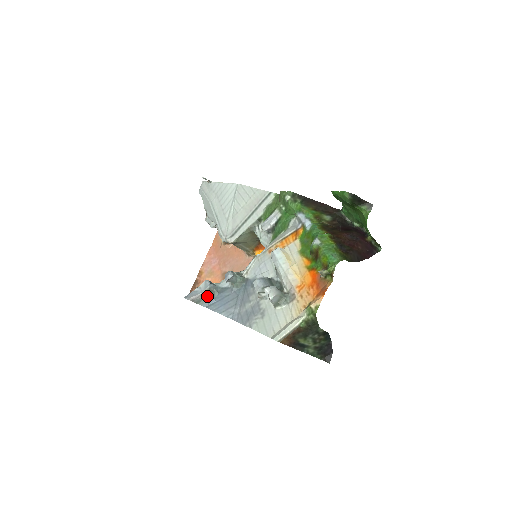
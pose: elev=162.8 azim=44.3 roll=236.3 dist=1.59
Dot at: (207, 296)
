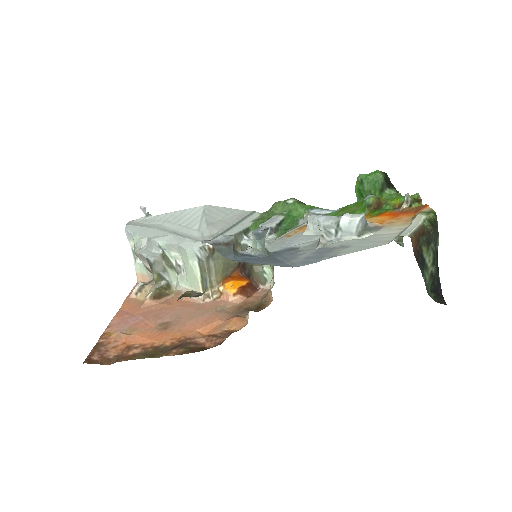
Dot at: (231, 249)
